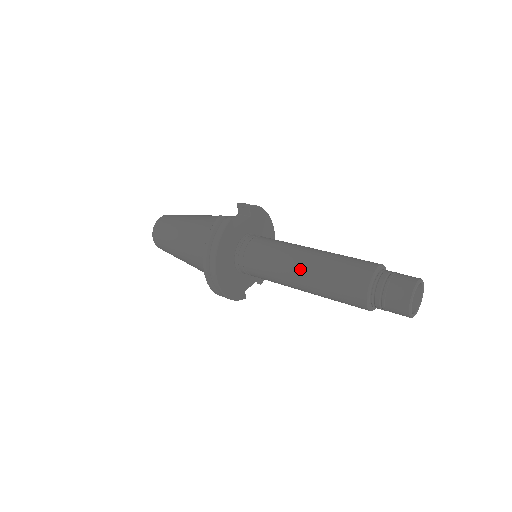
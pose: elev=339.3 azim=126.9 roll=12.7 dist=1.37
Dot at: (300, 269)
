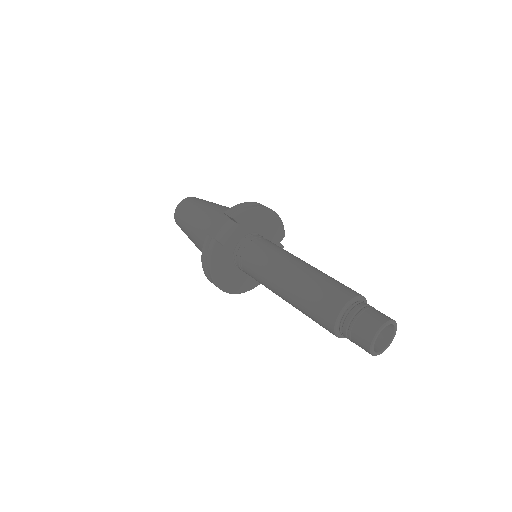
Dot at: (282, 293)
